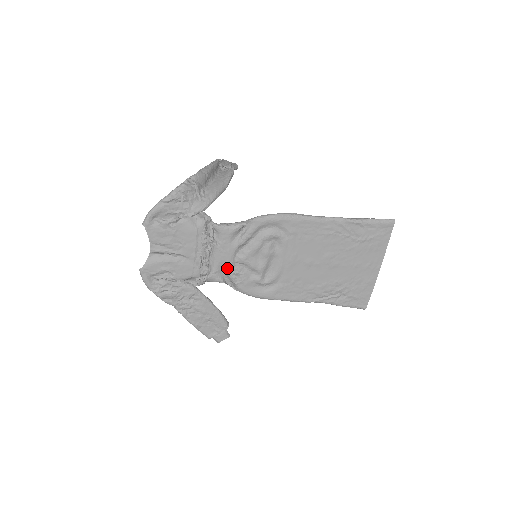
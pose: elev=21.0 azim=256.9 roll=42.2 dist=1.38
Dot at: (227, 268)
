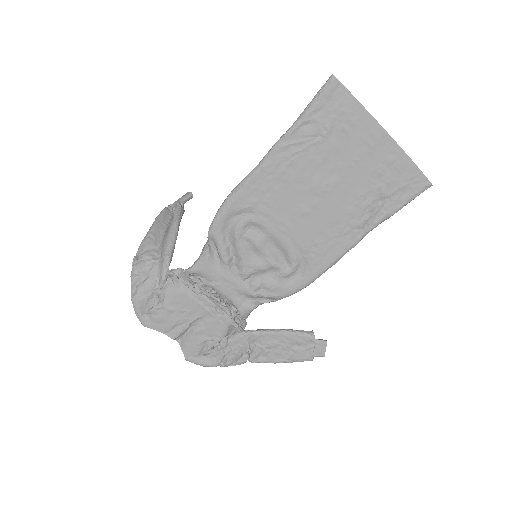
Dot at: (243, 292)
